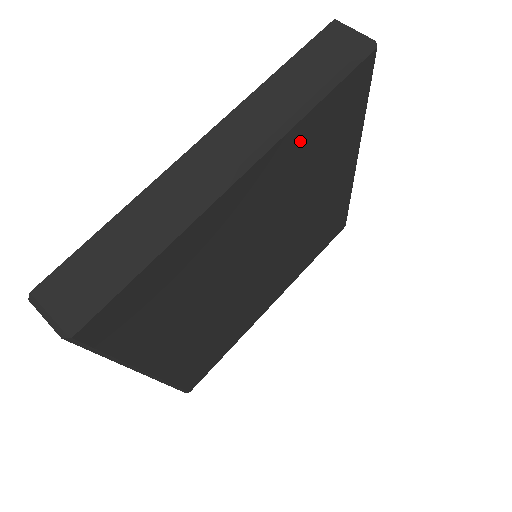
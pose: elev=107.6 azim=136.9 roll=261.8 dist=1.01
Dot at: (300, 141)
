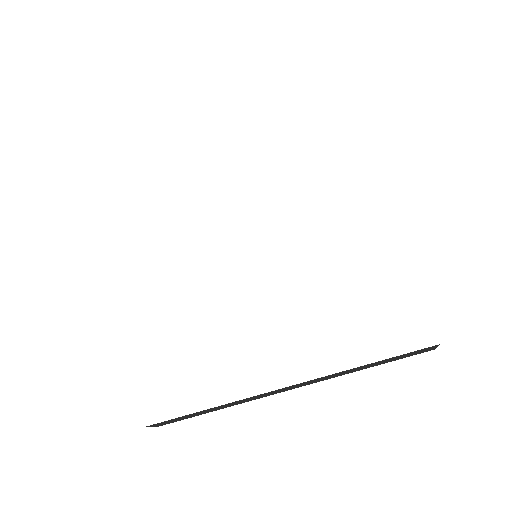
Dot at: occluded
